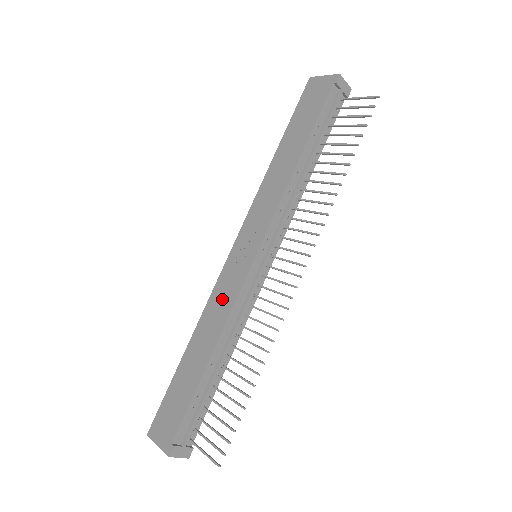
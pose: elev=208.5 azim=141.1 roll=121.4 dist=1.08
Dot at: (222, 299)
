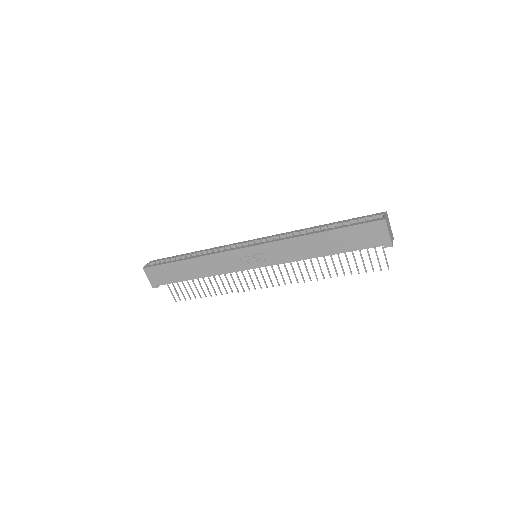
Dot at: (222, 264)
